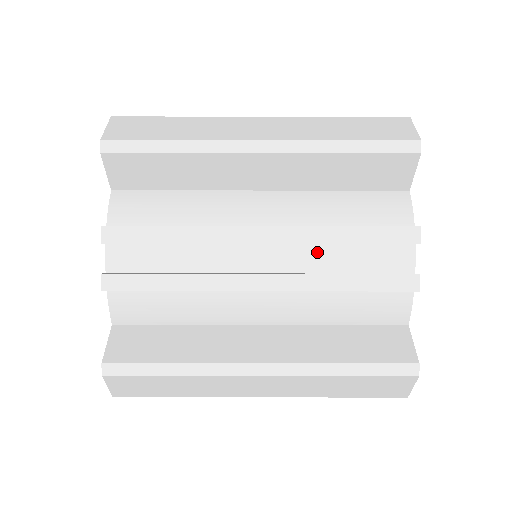
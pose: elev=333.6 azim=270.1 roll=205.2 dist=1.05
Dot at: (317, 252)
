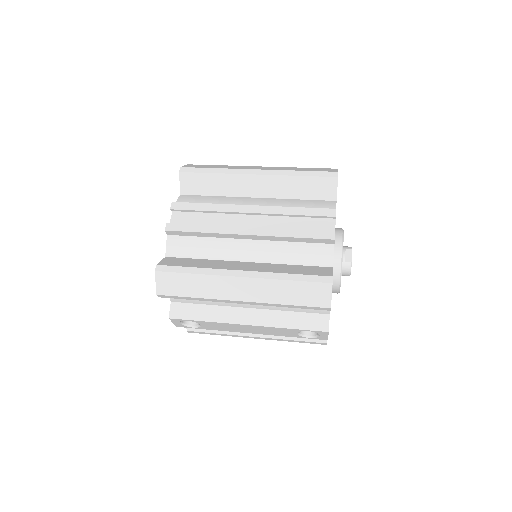
Dot at: (281, 222)
